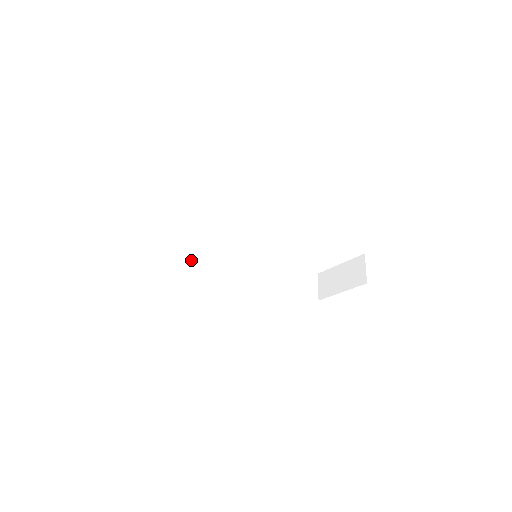
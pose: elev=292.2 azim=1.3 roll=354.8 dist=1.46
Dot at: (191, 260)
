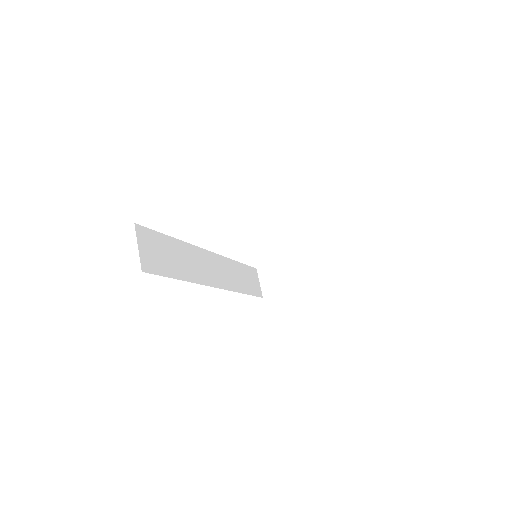
Dot at: (183, 264)
